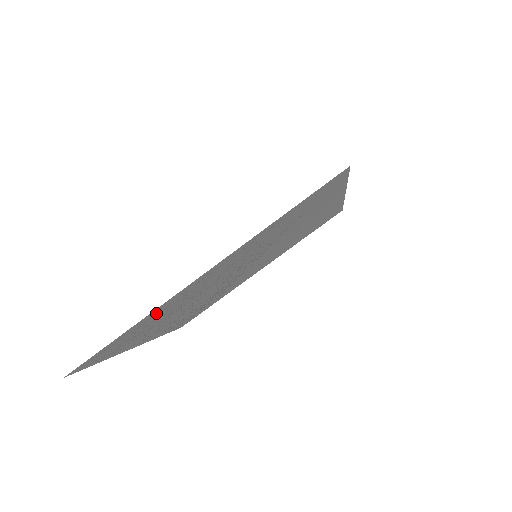
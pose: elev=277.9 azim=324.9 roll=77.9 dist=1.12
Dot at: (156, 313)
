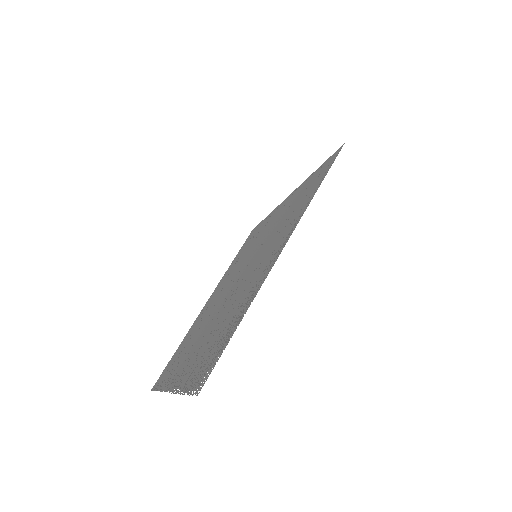
Dot at: (246, 303)
